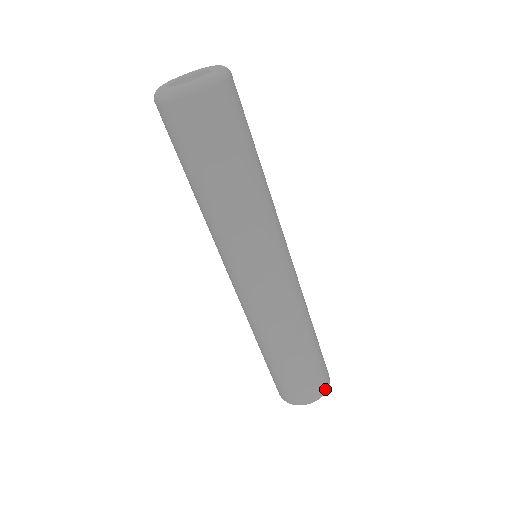
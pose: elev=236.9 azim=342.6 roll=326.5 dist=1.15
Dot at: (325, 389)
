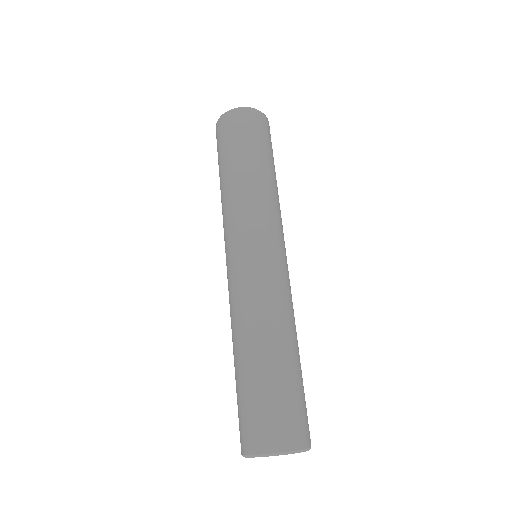
Dot at: (276, 447)
